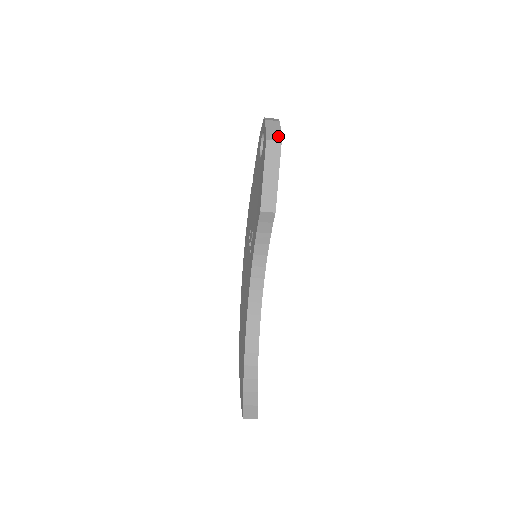
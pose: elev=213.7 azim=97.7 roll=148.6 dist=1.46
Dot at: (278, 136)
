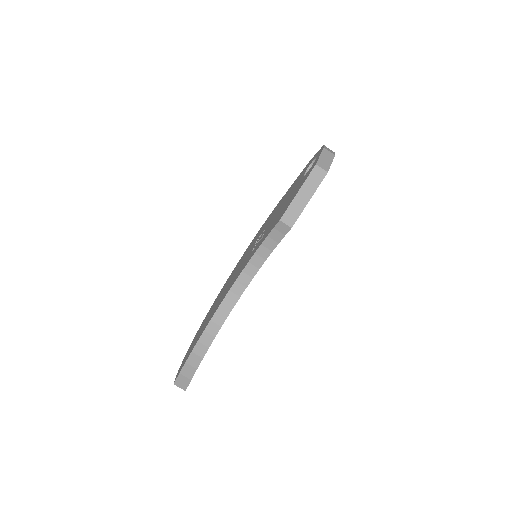
Dot at: (327, 166)
